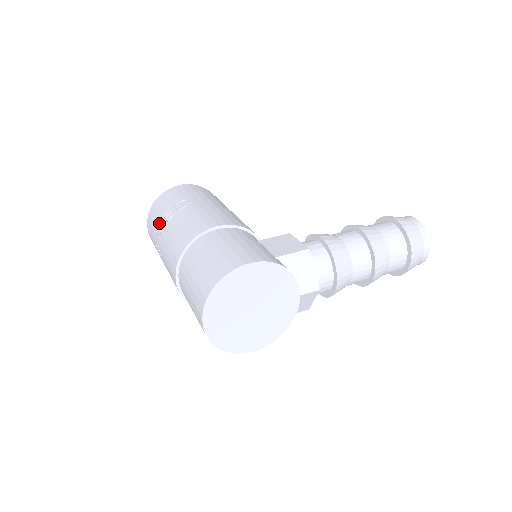
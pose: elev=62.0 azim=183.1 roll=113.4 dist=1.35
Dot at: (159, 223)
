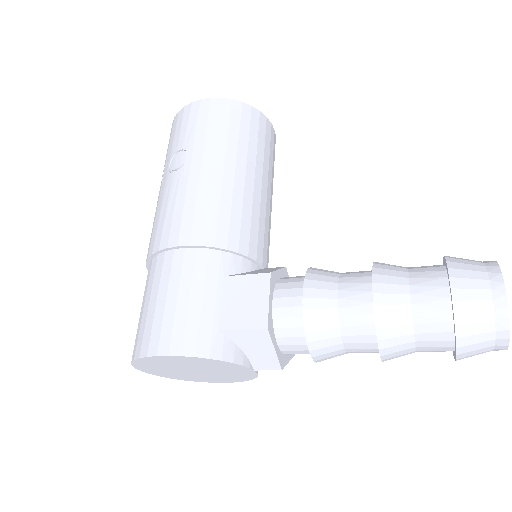
Dot at: occluded
